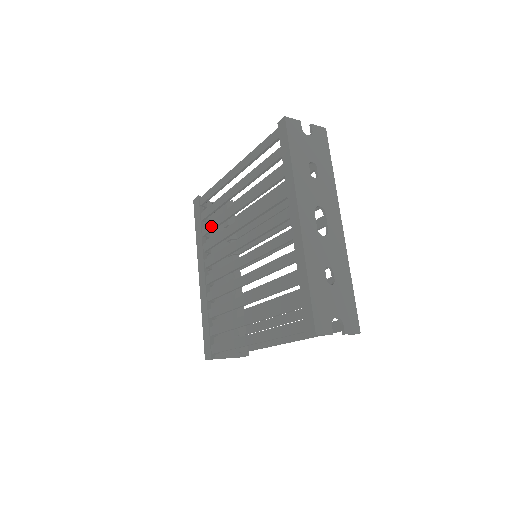
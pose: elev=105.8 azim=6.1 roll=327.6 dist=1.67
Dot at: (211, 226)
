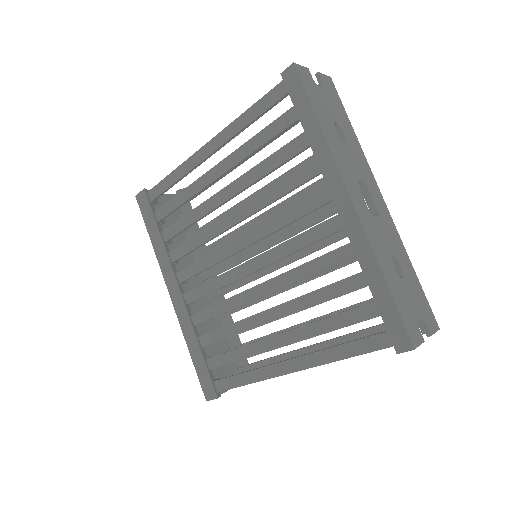
Dot at: (179, 227)
